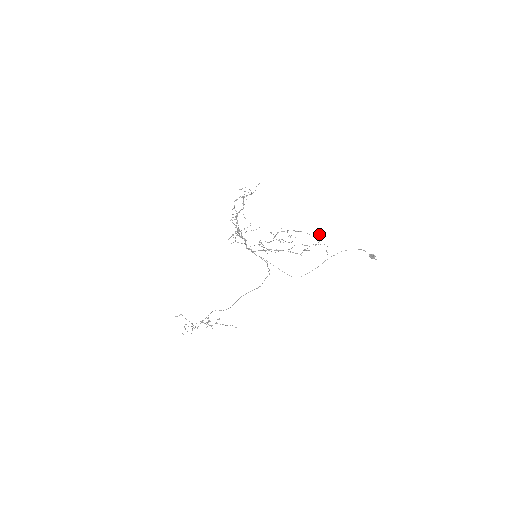
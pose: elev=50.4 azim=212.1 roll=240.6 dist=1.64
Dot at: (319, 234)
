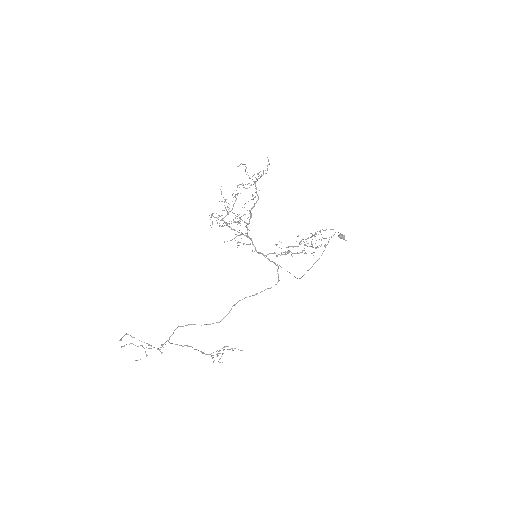
Dot at: (330, 229)
